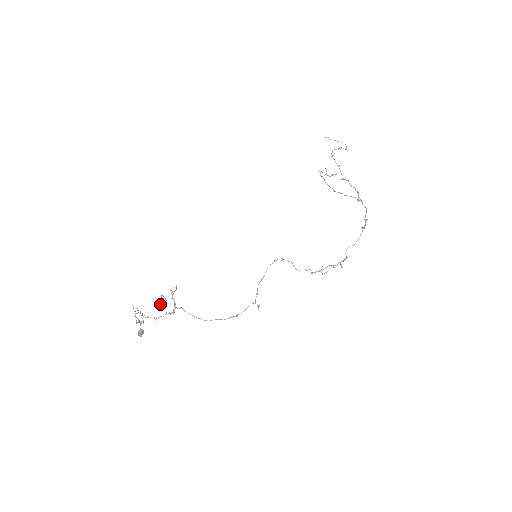
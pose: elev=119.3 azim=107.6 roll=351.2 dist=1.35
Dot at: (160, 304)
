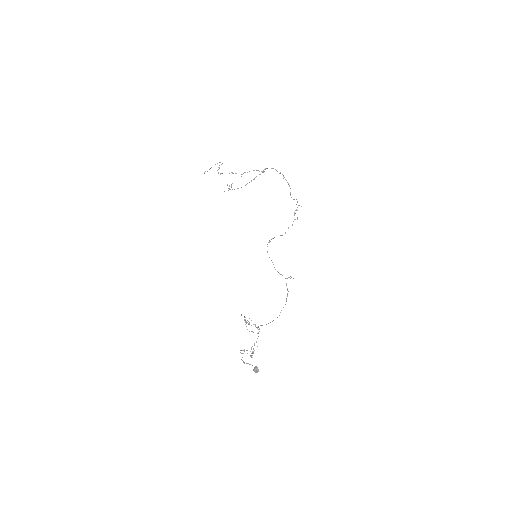
Dot at: occluded
